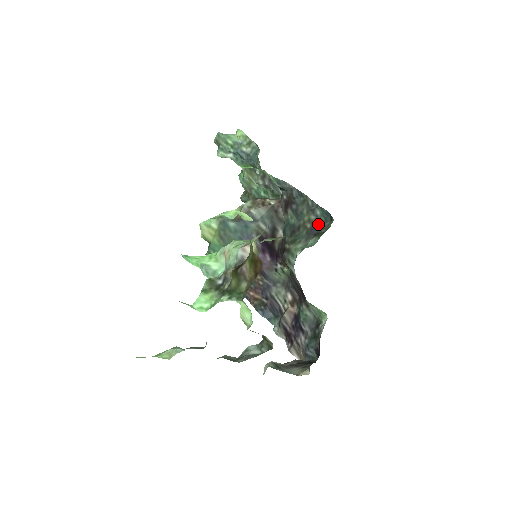
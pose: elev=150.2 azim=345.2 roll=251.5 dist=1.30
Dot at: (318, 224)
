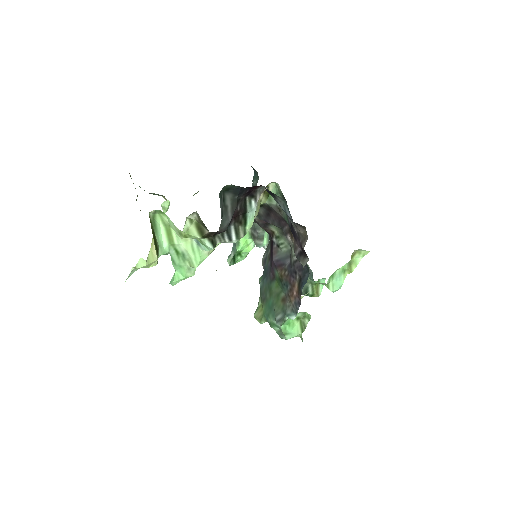
Dot at: occluded
